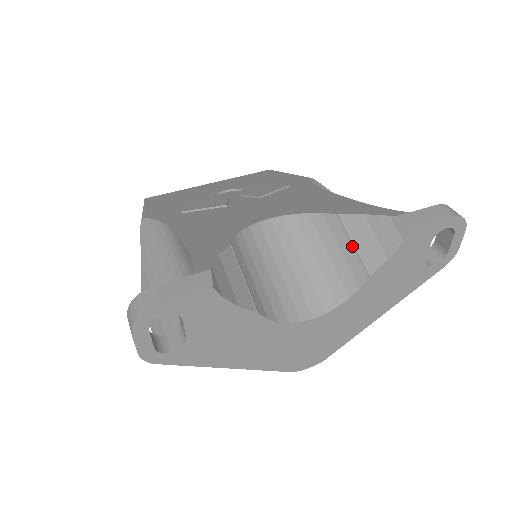
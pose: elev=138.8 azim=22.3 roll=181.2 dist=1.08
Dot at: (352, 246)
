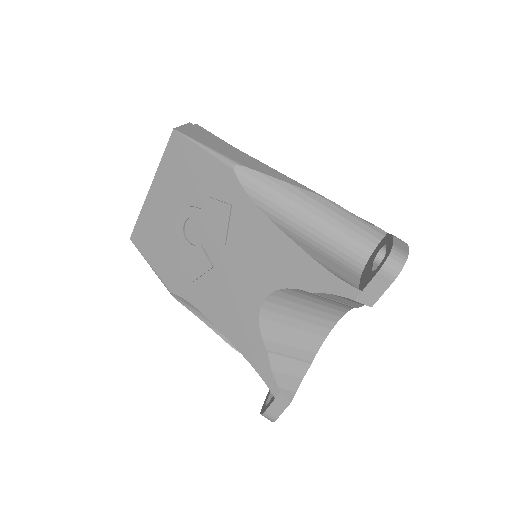
Dot at: occluded
